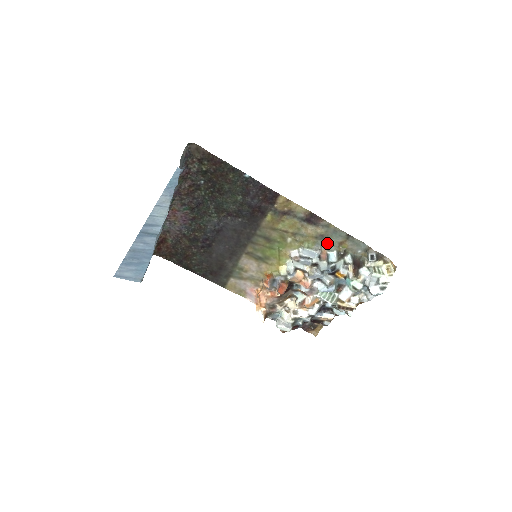
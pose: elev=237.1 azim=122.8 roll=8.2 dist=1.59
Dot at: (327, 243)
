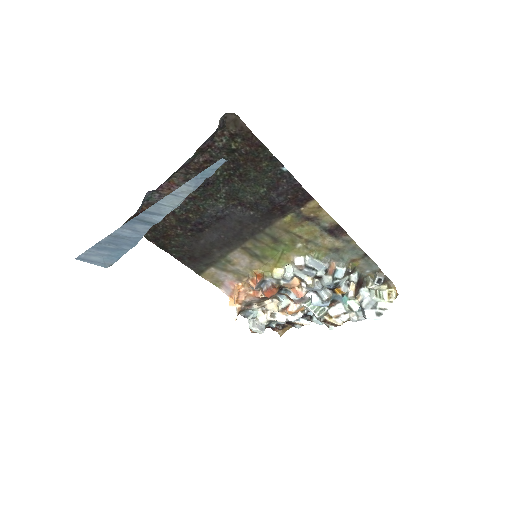
Dot at: (339, 257)
